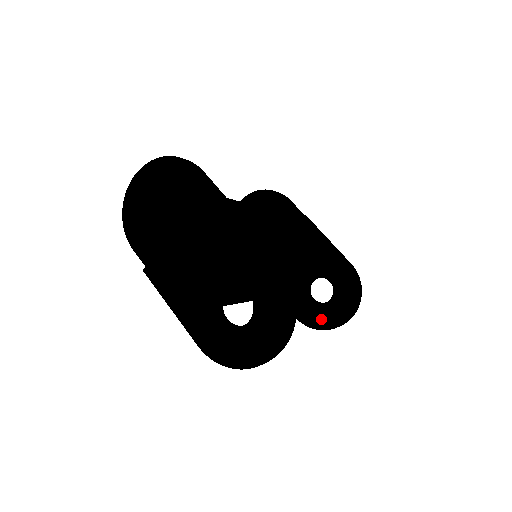
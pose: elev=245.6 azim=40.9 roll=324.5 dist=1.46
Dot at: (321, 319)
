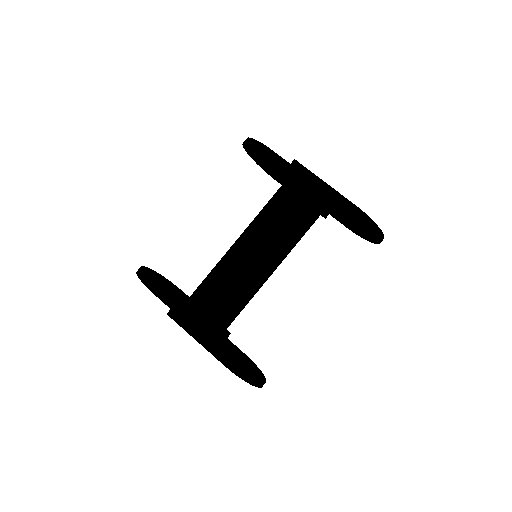
Dot at: (362, 235)
